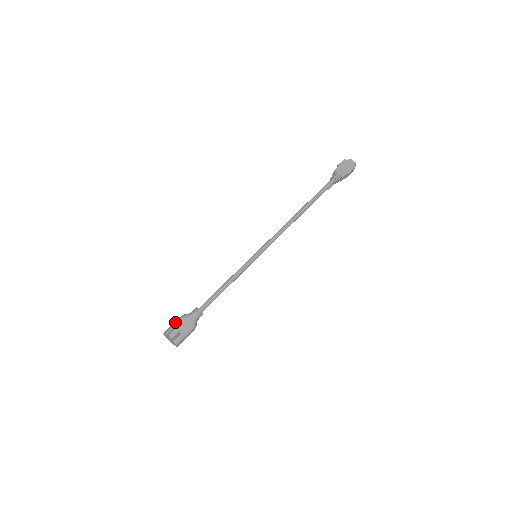
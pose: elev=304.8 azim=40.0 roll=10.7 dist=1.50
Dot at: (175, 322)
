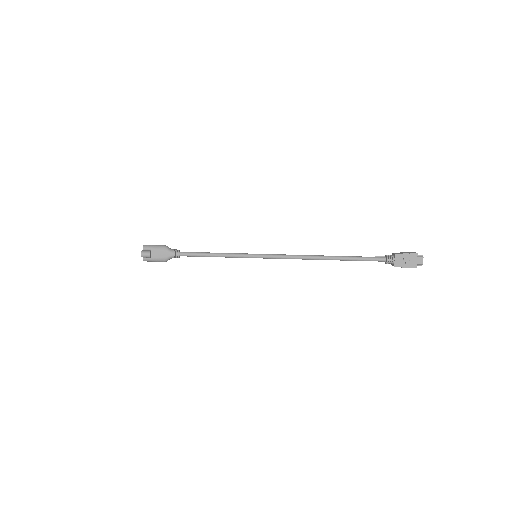
Dot at: (156, 246)
